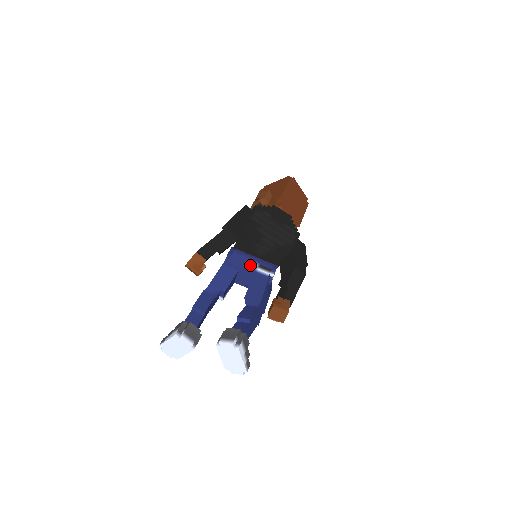
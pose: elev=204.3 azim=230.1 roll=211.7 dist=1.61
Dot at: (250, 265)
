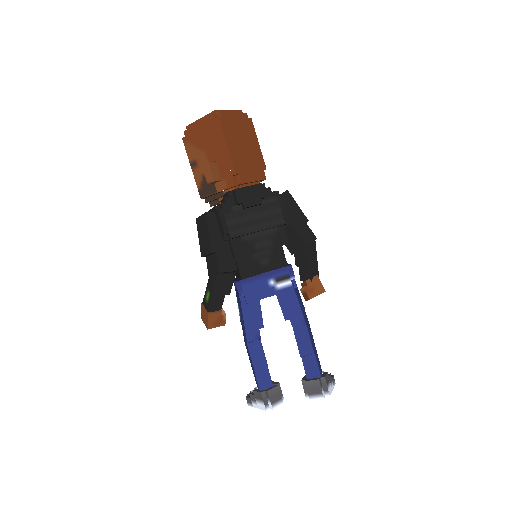
Dot at: (268, 288)
